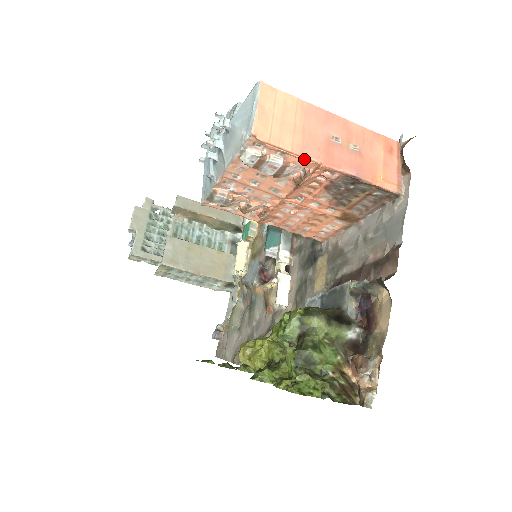
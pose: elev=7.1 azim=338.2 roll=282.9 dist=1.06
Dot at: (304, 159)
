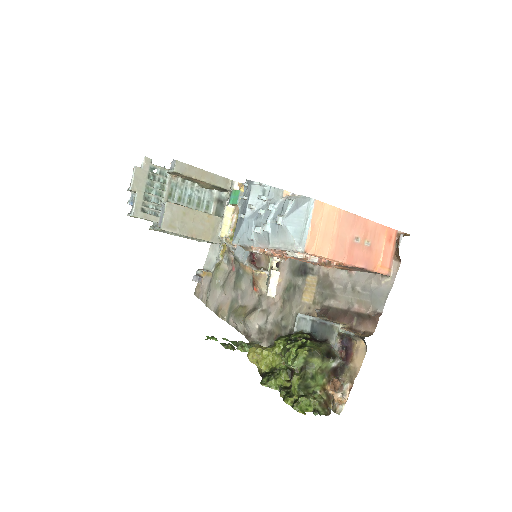
Dot at: (334, 261)
